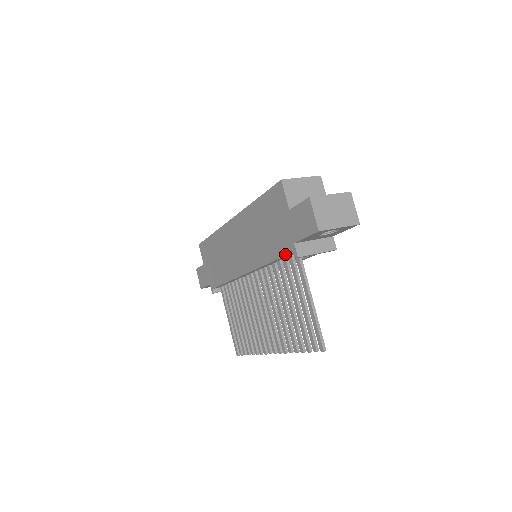
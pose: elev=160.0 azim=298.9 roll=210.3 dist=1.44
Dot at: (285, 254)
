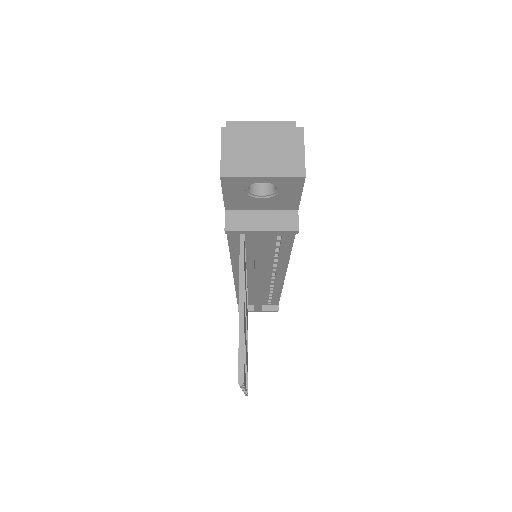
Dot at: occluded
